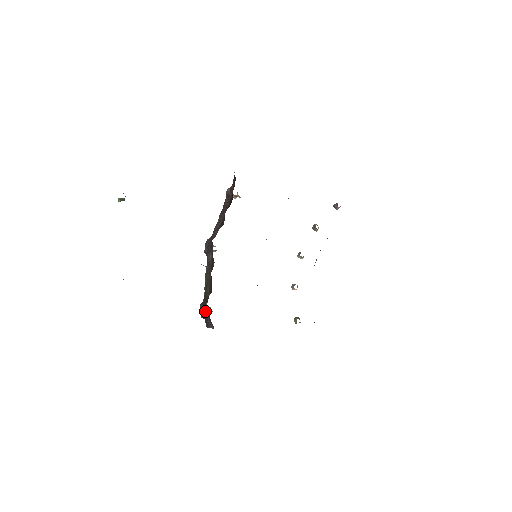
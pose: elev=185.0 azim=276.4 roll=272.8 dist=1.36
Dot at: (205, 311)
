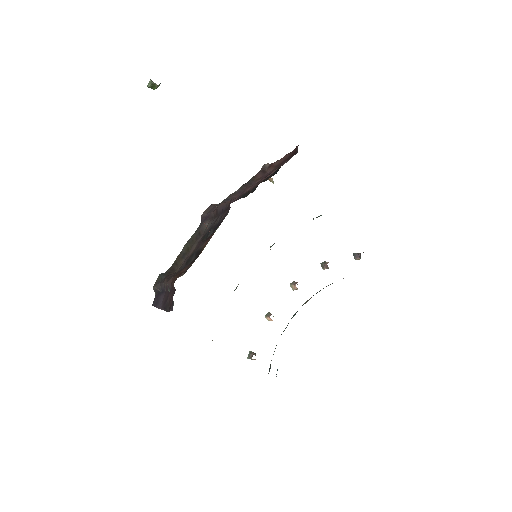
Dot at: (168, 284)
